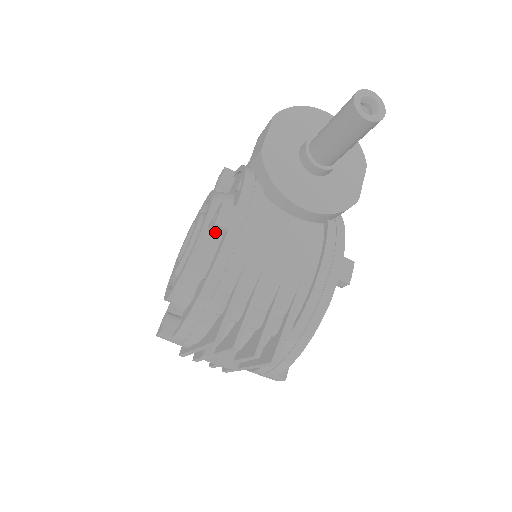
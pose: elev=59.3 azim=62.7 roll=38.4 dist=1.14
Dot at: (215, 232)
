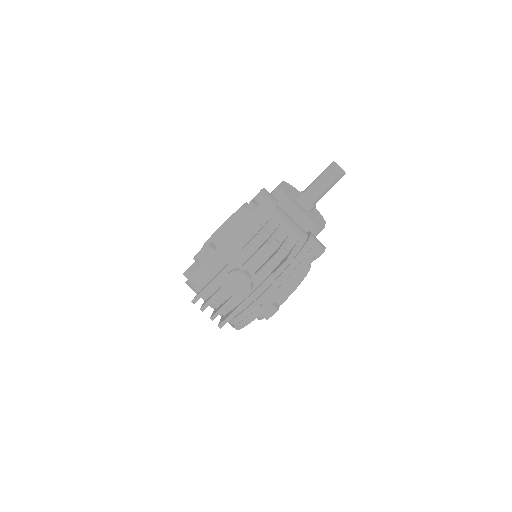
Dot at: (251, 208)
